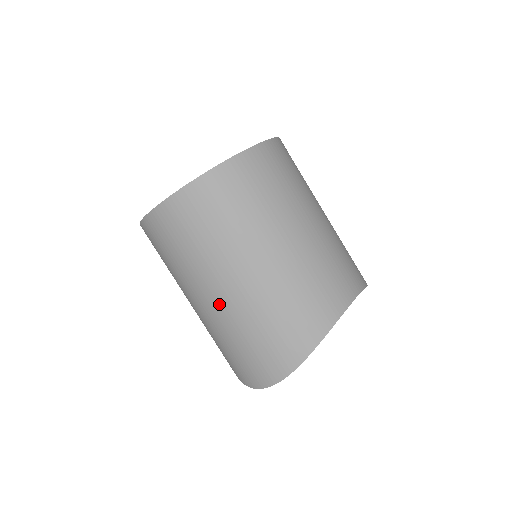
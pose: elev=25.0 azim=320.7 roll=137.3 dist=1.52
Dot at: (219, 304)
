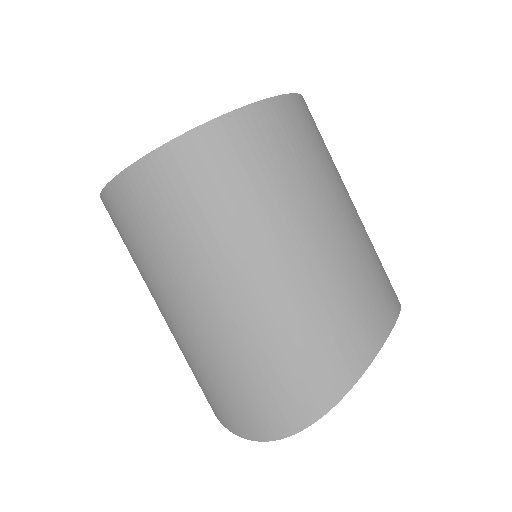
Dot at: (222, 311)
